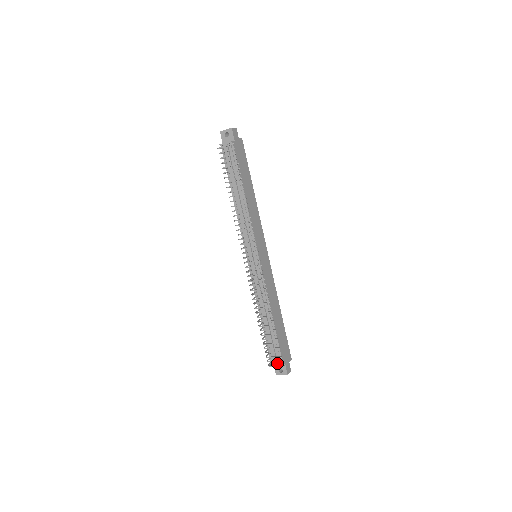
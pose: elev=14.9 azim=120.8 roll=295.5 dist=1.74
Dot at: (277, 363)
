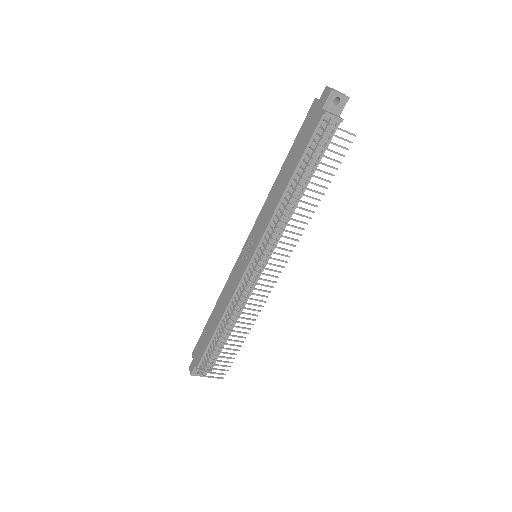
Dot at: (206, 368)
